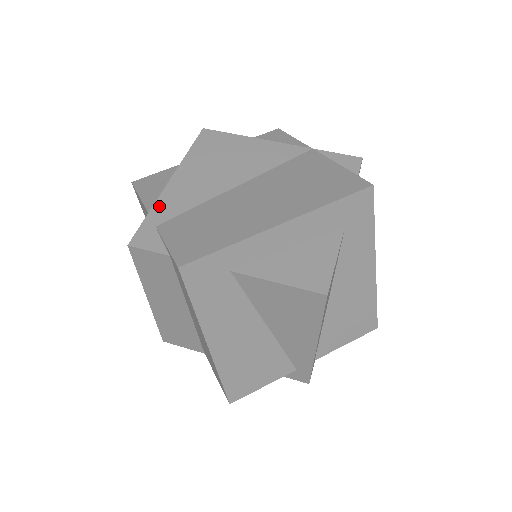
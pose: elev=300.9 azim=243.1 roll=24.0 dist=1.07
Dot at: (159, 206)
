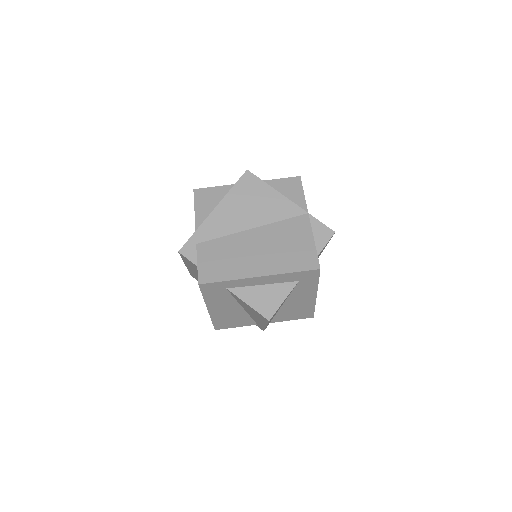
Dot at: (202, 229)
